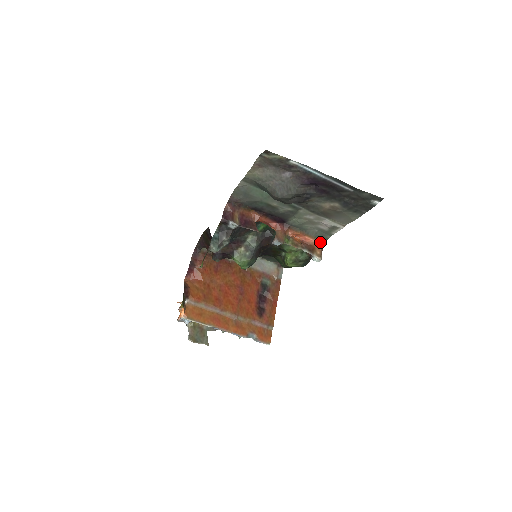
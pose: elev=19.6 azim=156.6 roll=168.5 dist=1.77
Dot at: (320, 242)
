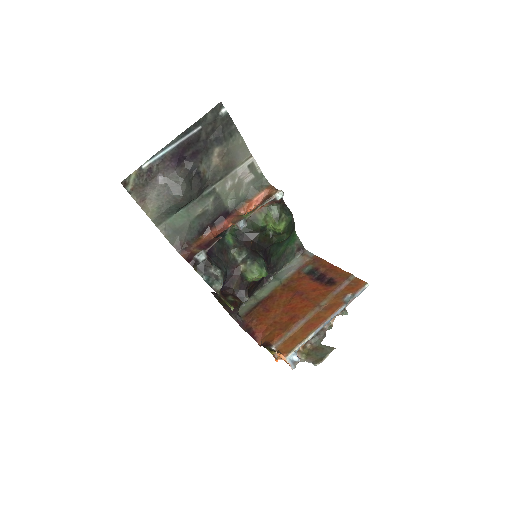
Dot at: (267, 189)
